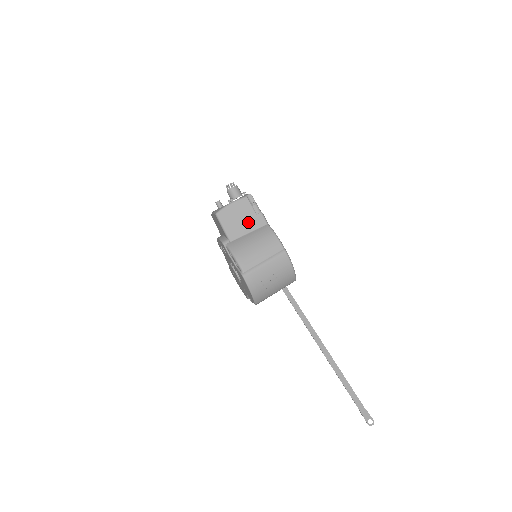
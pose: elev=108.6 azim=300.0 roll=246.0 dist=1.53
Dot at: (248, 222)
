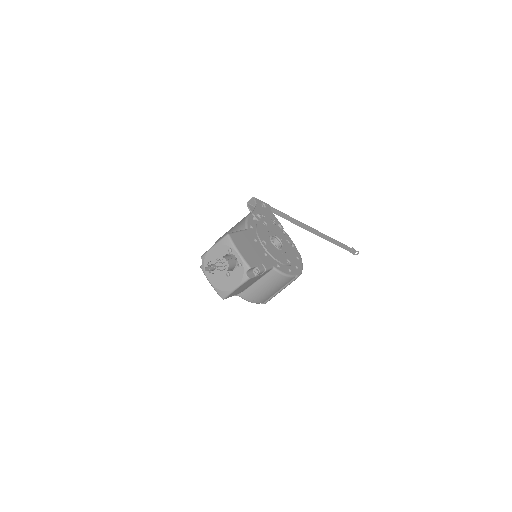
Dot at: (254, 281)
